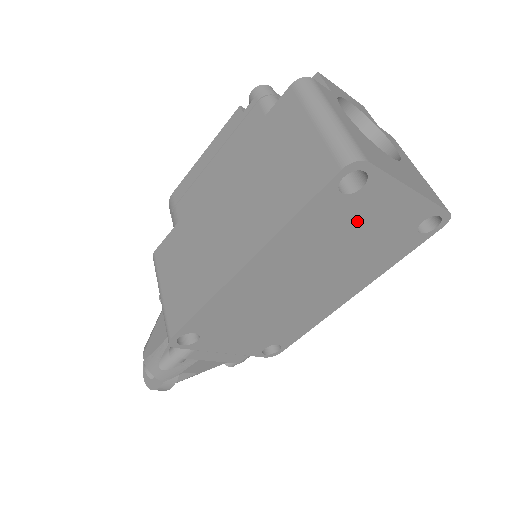
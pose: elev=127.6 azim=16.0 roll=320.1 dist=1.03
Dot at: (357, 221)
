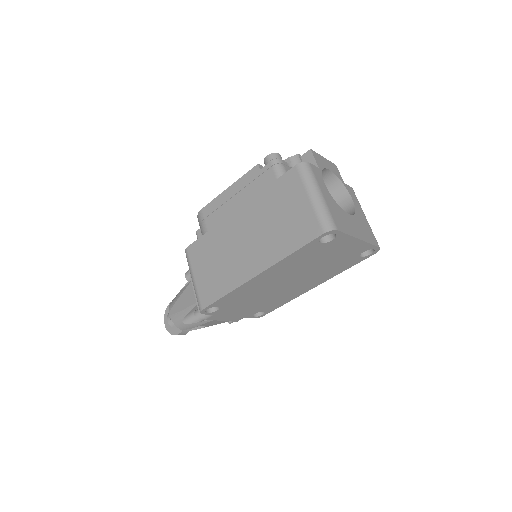
Dot at: (326, 253)
